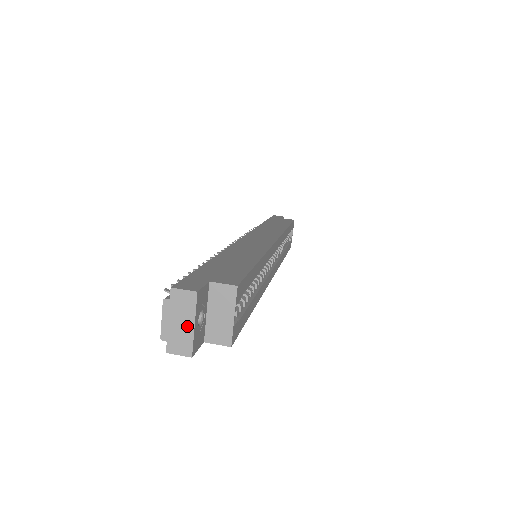
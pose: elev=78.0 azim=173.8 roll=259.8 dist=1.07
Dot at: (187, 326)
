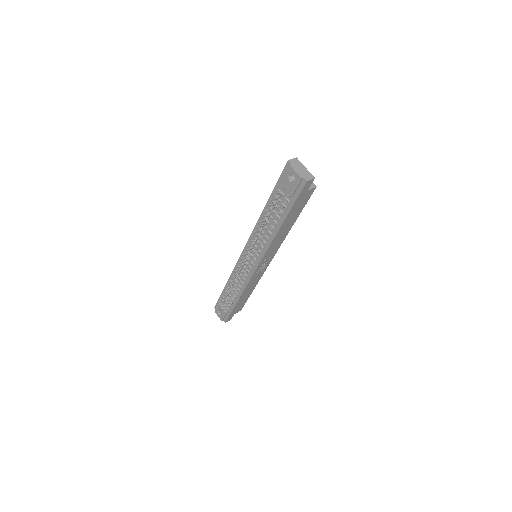
Dot at: (304, 169)
